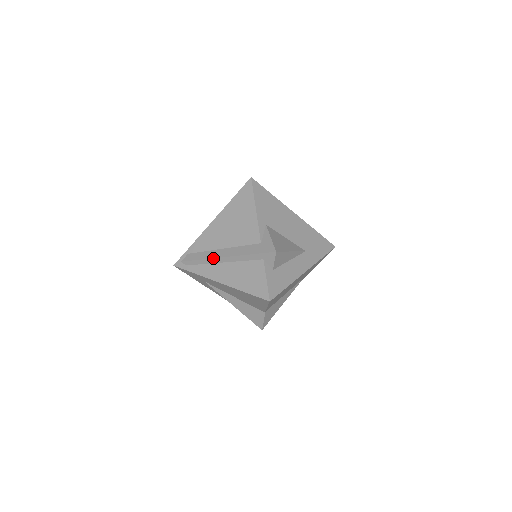
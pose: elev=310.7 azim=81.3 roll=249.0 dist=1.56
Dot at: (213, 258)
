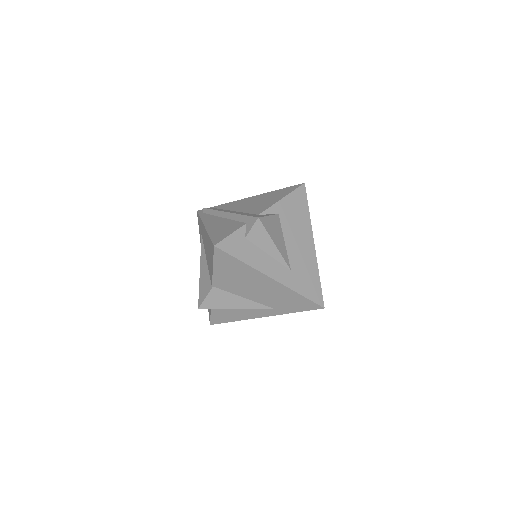
Dot at: (221, 211)
